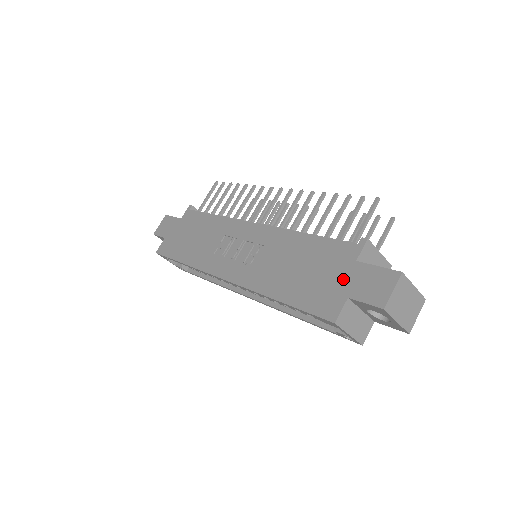
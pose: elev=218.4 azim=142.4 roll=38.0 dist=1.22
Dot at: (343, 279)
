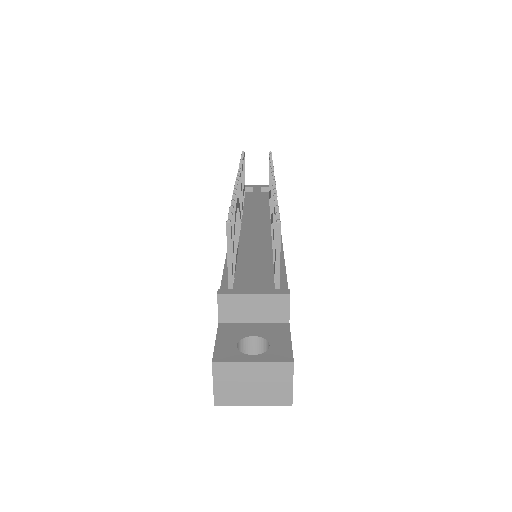
Dot at: occluded
